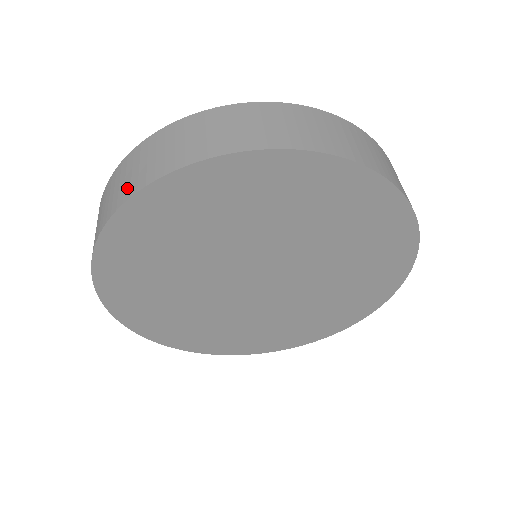
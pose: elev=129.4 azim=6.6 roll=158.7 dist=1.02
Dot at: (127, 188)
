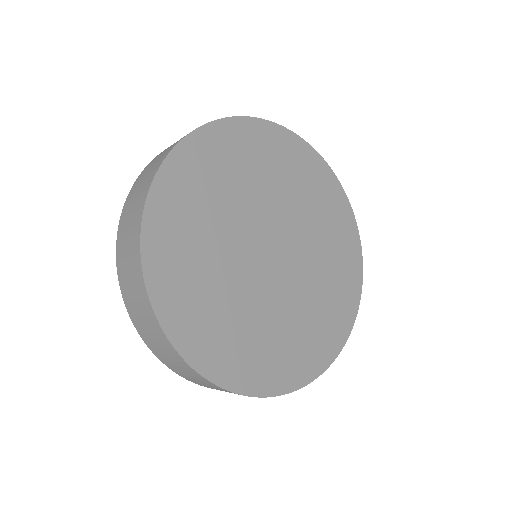
Dot at: (134, 259)
